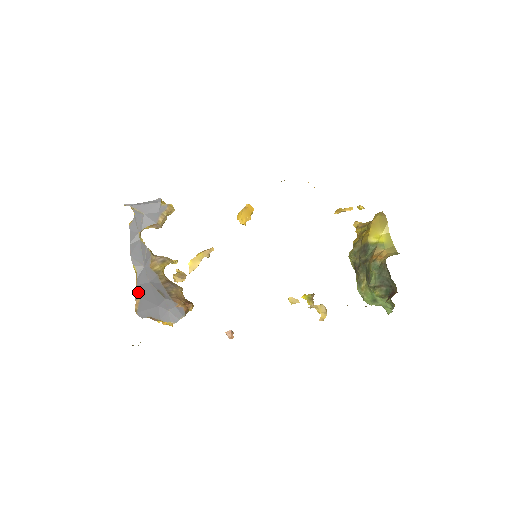
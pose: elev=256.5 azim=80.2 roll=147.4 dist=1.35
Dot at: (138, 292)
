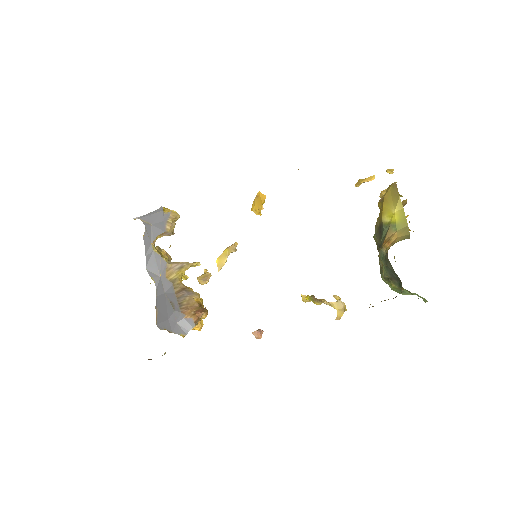
Dot at: (156, 304)
